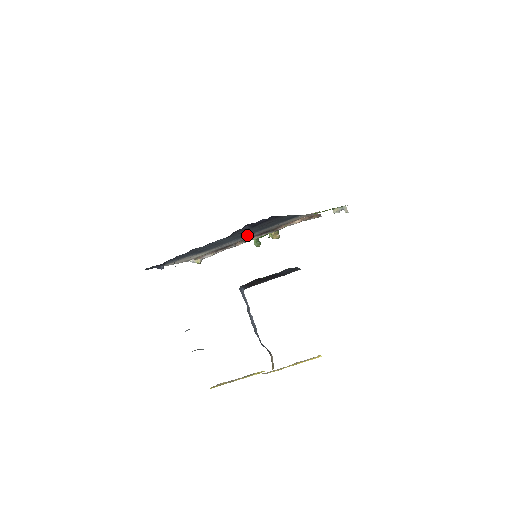
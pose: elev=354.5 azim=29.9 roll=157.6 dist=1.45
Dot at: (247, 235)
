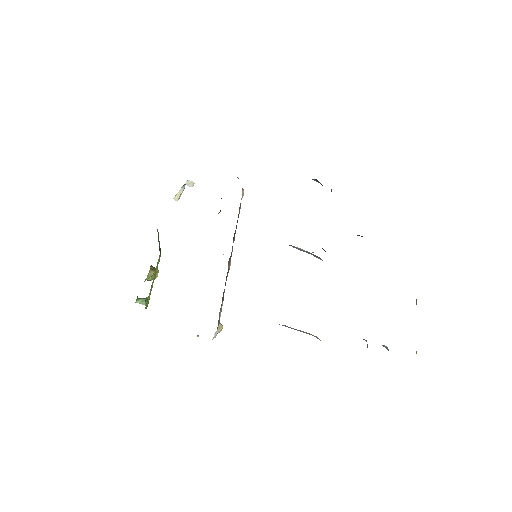
Dot at: occluded
